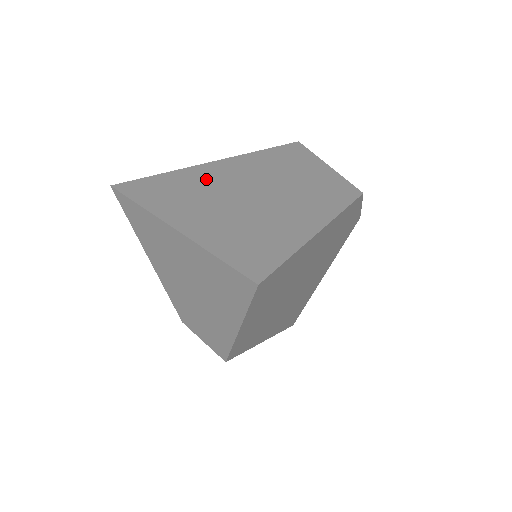
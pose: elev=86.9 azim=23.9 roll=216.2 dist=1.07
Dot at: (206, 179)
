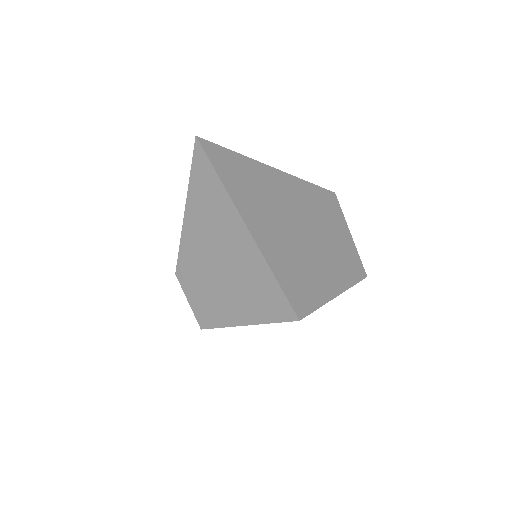
Dot at: (271, 186)
